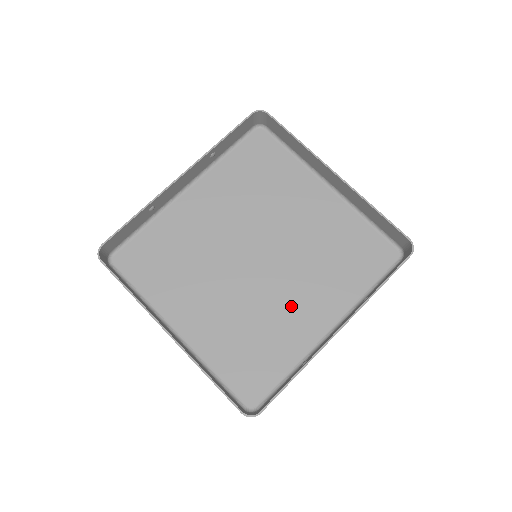
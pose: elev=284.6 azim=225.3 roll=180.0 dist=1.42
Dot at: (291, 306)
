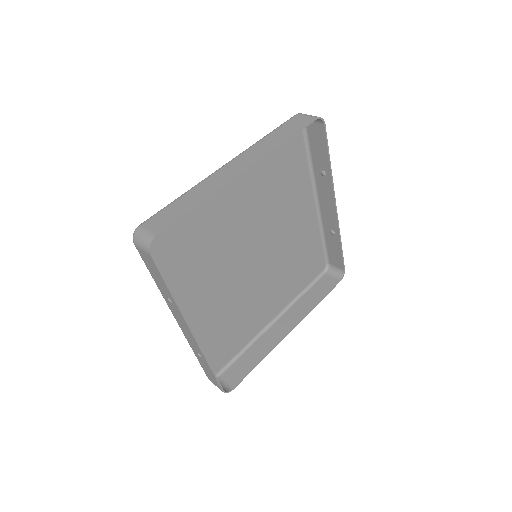
Dot at: (292, 230)
